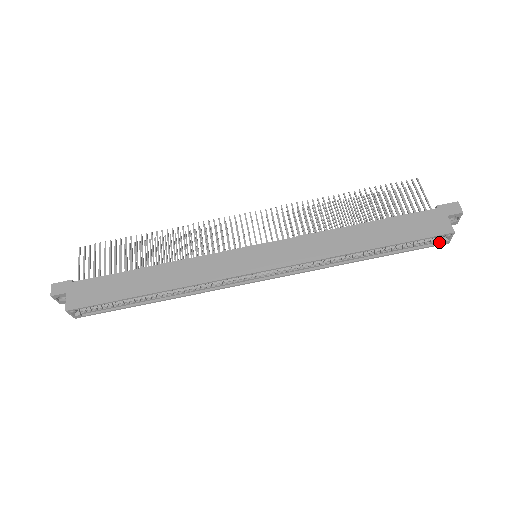
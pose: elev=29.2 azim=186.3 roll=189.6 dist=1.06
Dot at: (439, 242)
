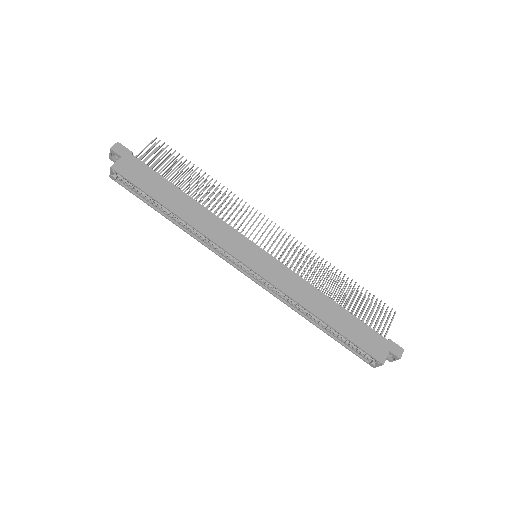
Dot at: (369, 361)
